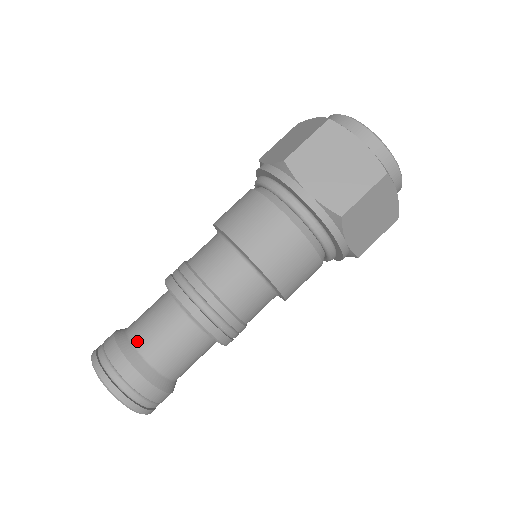
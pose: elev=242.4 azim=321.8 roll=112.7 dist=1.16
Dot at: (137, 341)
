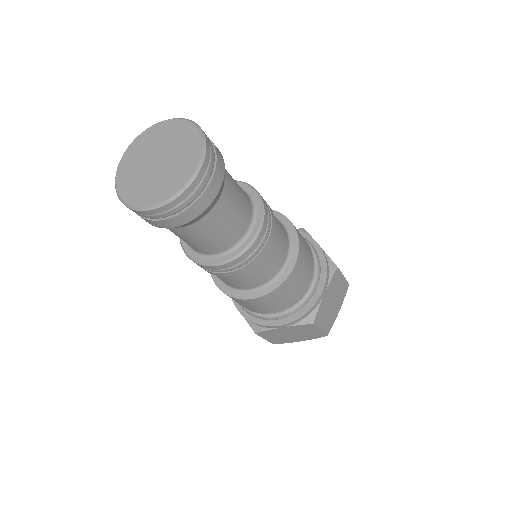
Dot at: occluded
